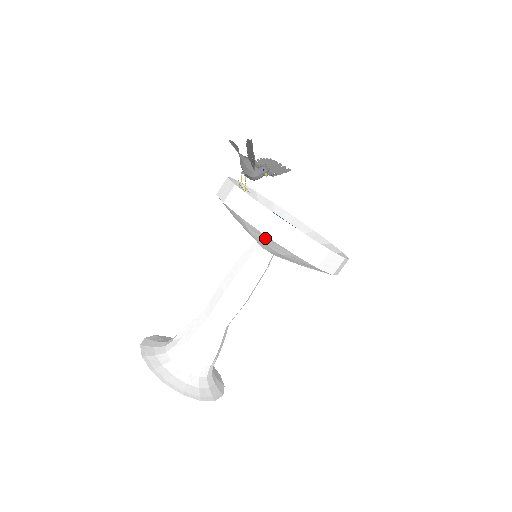
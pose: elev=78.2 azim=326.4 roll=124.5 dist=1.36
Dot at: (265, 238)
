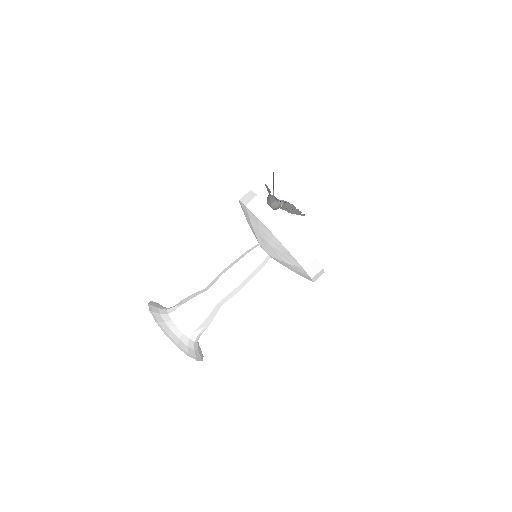
Dot at: (258, 223)
